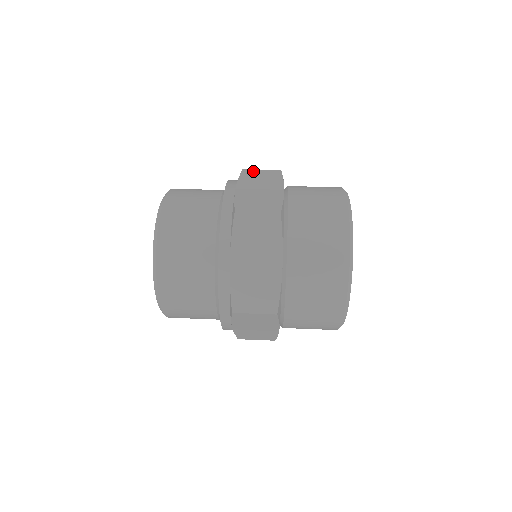
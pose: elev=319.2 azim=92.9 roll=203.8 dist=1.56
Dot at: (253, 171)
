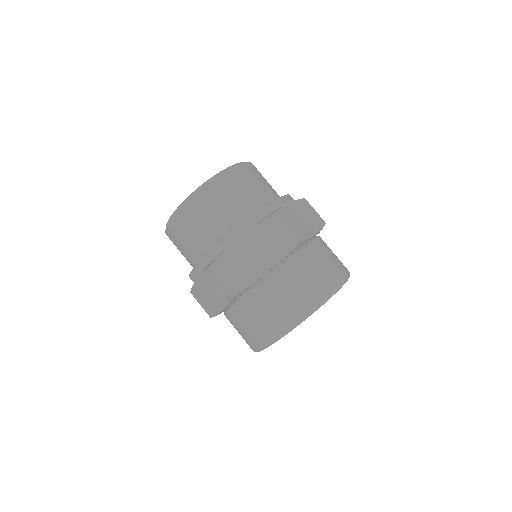
Dot at: (278, 224)
